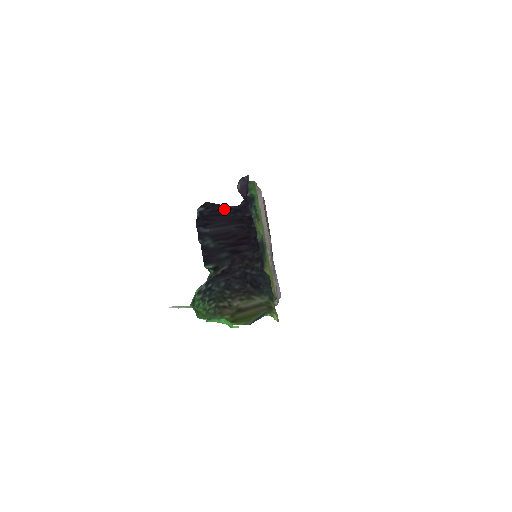
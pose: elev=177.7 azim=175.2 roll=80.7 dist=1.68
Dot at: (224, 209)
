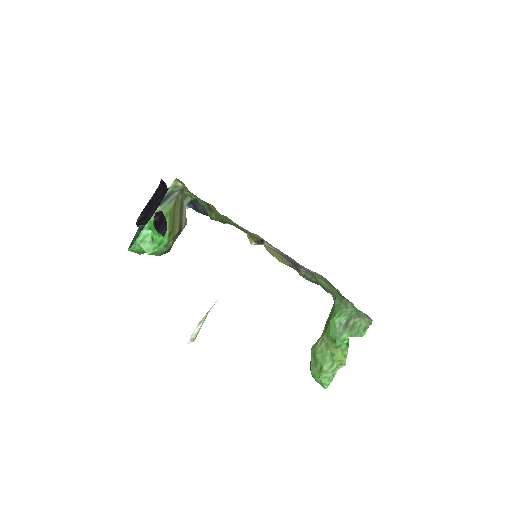
Dot at: (151, 202)
